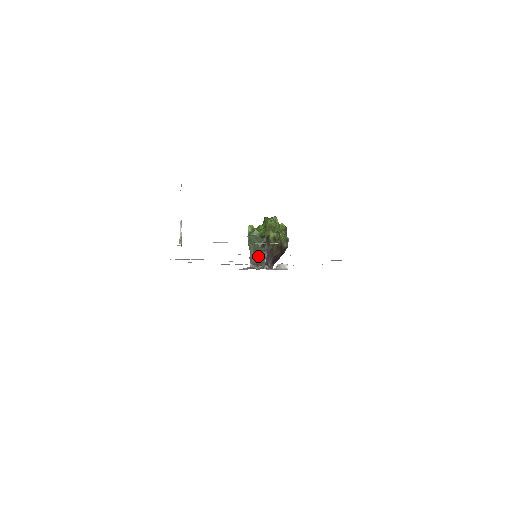
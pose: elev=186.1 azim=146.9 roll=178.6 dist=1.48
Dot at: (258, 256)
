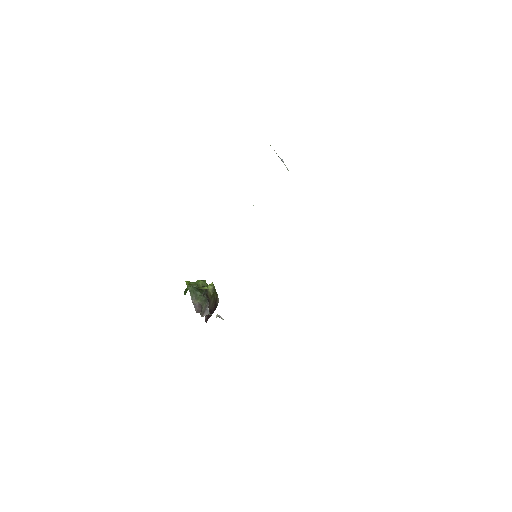
Dot at: (202, 304)
